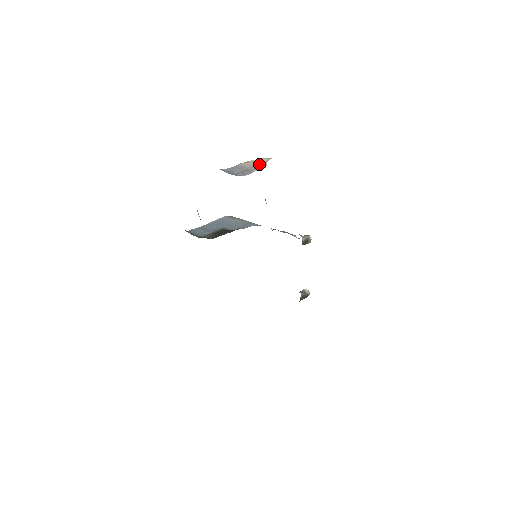
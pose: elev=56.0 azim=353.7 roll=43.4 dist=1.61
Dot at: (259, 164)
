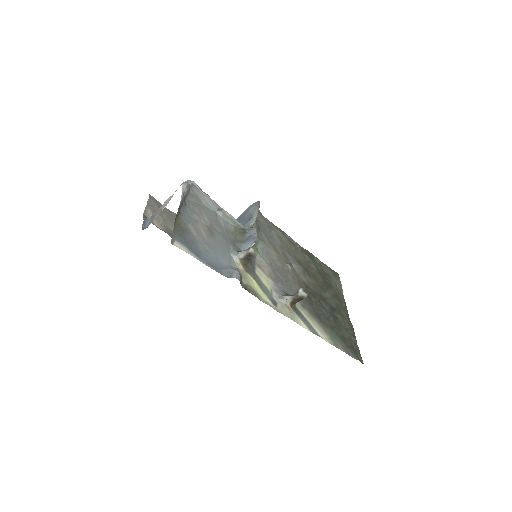
Dot at: (169, 200)
